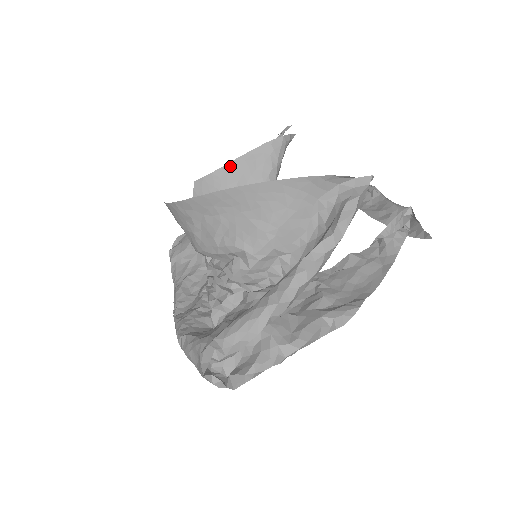
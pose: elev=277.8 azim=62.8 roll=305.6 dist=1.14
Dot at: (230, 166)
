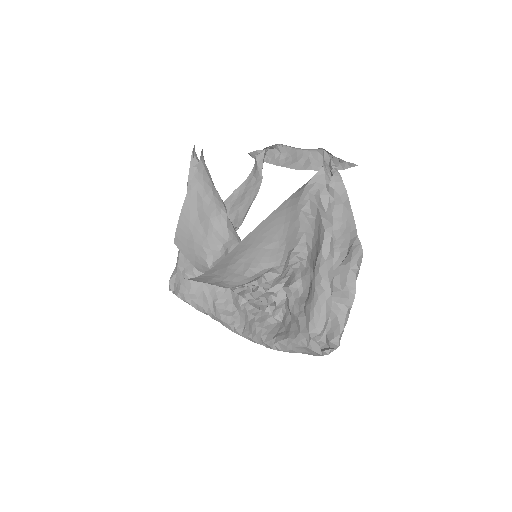
Dot at: (184, 211)
